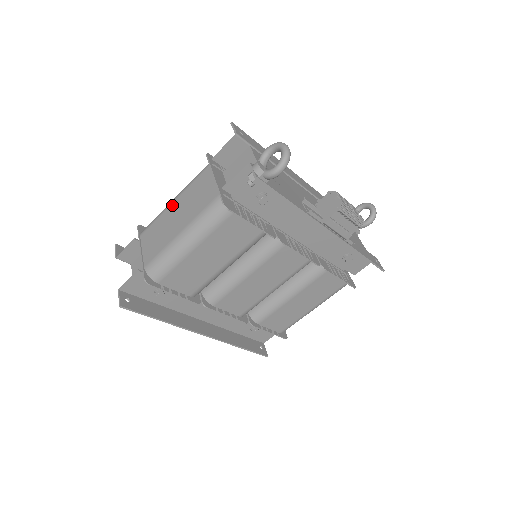
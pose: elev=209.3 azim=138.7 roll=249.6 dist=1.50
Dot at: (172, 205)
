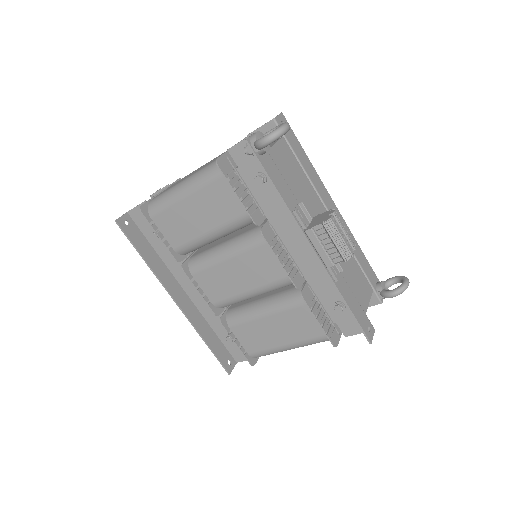
Dot at: (203, 165)
